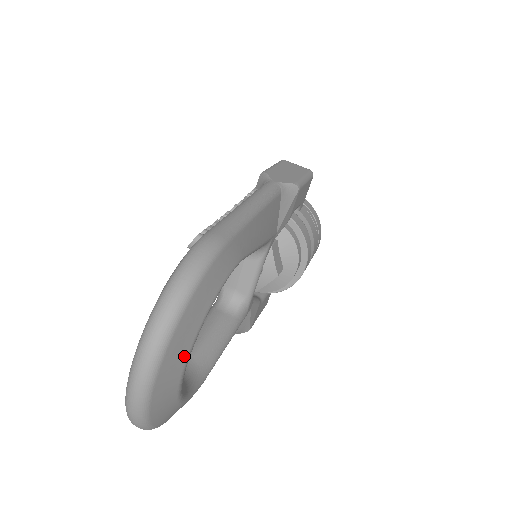
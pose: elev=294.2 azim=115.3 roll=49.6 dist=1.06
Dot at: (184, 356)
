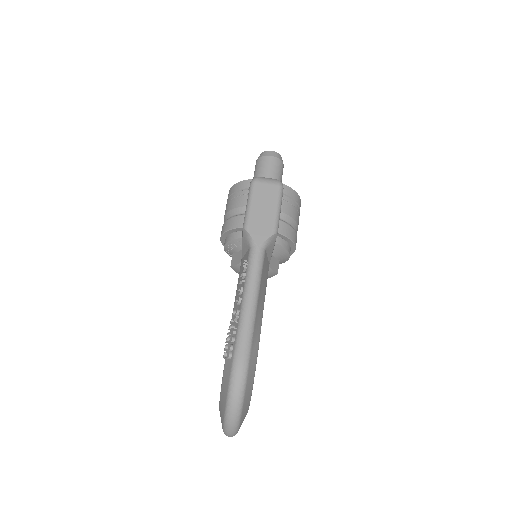
Dot at: (247, 412)
